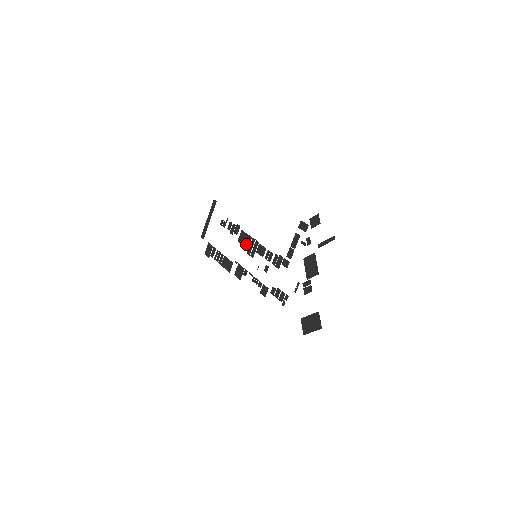
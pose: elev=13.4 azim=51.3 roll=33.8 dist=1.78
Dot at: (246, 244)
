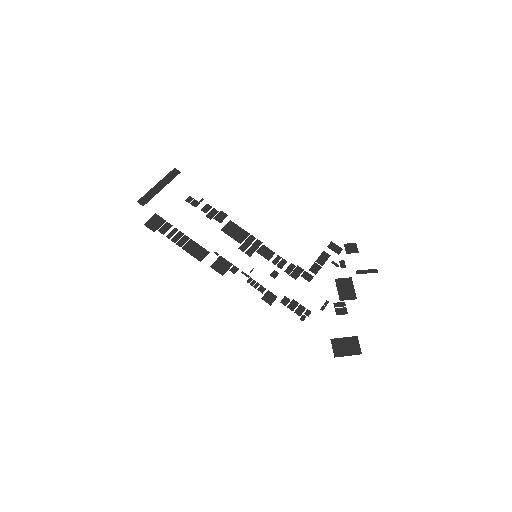
Dot at: (238, 238)
